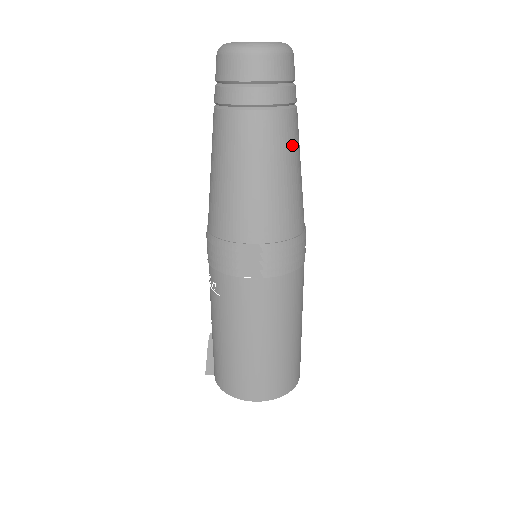
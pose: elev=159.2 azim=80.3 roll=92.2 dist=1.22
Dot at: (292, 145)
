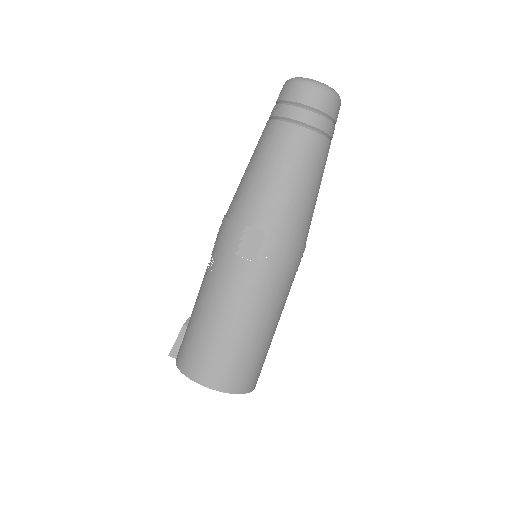
Dot at: (318, 165)
